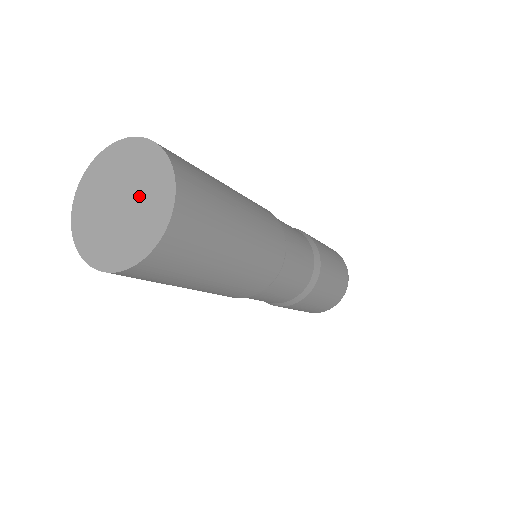
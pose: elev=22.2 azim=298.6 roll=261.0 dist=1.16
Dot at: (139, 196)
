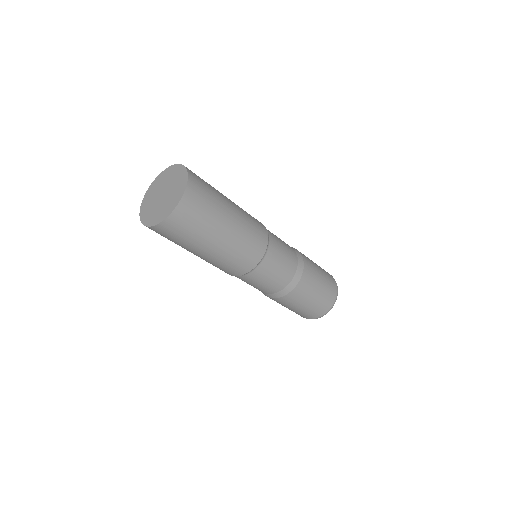
Dot at: (171, 191)
